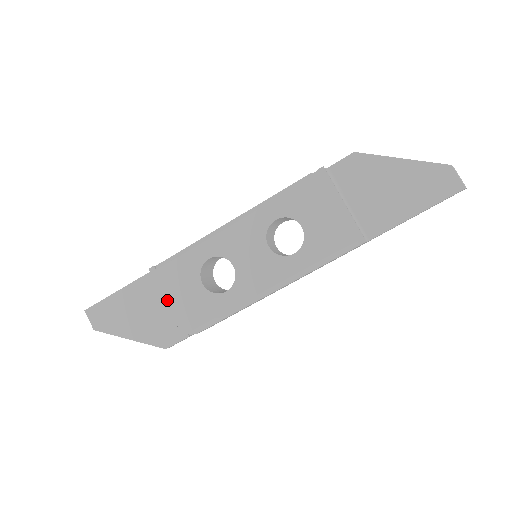
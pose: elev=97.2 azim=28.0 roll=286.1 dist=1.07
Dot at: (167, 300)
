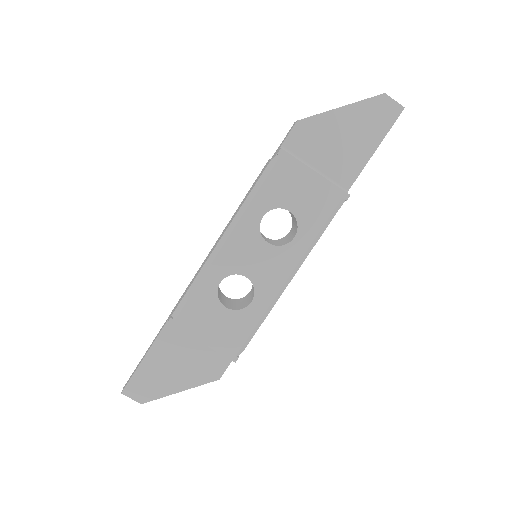
Dot at: (201, 340)
